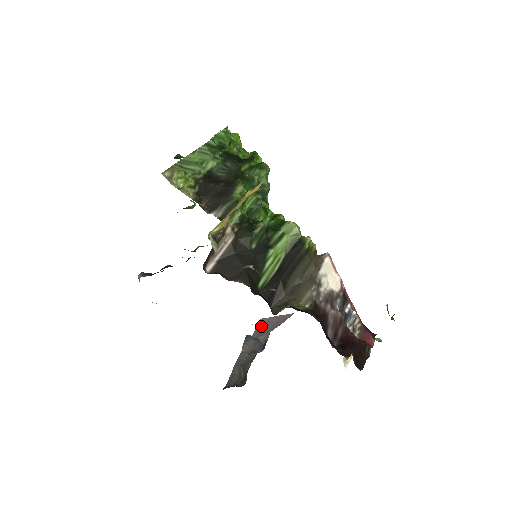
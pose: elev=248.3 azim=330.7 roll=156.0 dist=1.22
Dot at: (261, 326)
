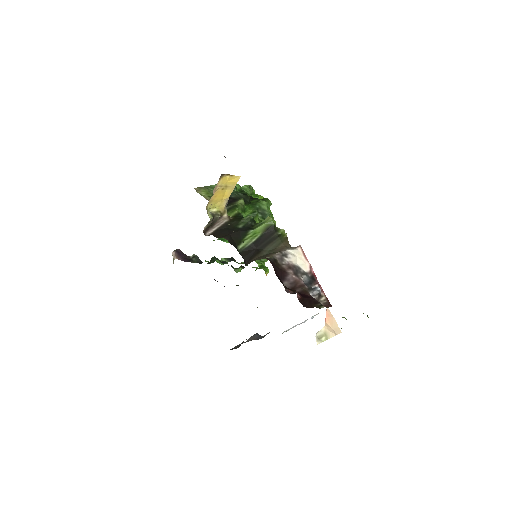
Dot at: occluded
